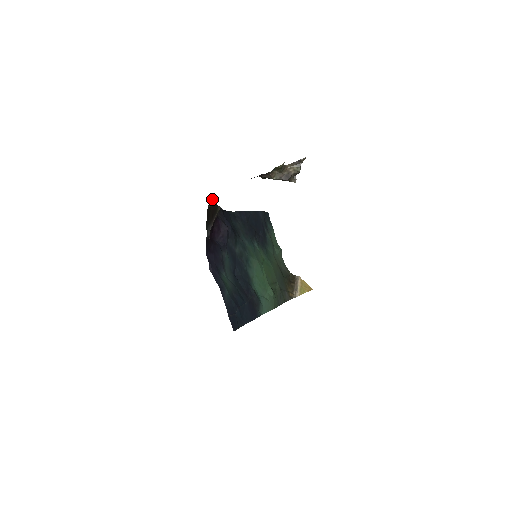
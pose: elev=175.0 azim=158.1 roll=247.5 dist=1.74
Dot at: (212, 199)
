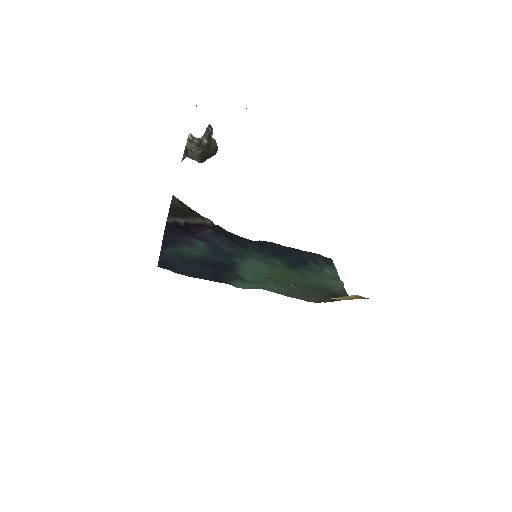
Dot at: (176, 198)
